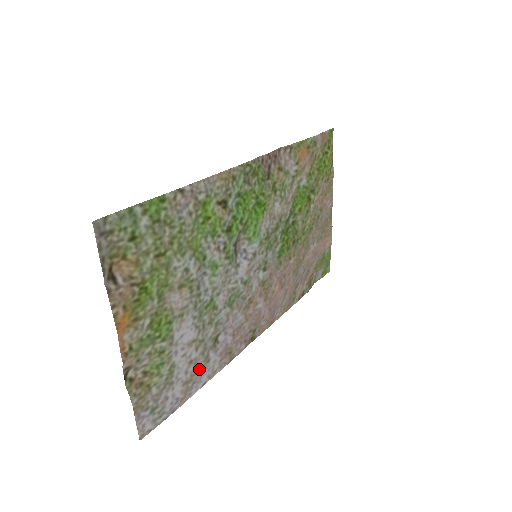
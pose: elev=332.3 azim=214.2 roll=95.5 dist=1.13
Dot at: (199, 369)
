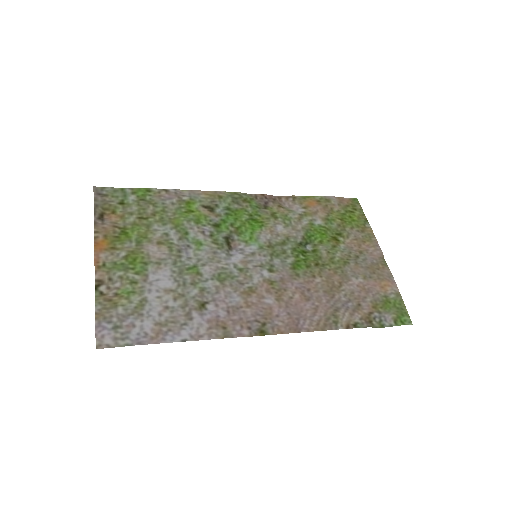
Dot at: (178, 320)
